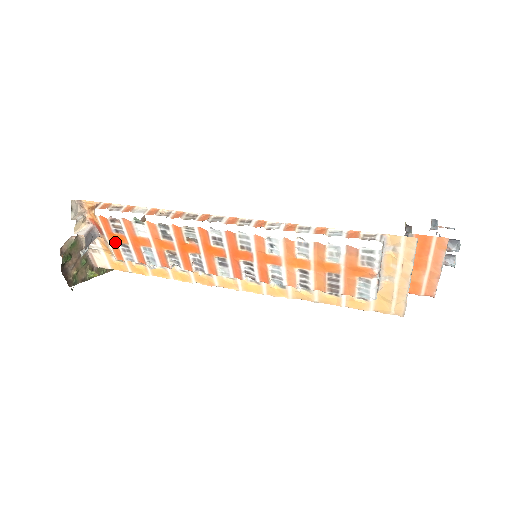
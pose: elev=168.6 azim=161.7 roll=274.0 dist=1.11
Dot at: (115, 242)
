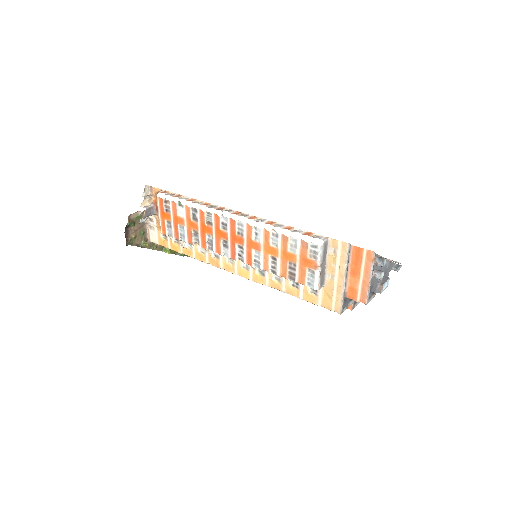
Dot at: (164, 219)
